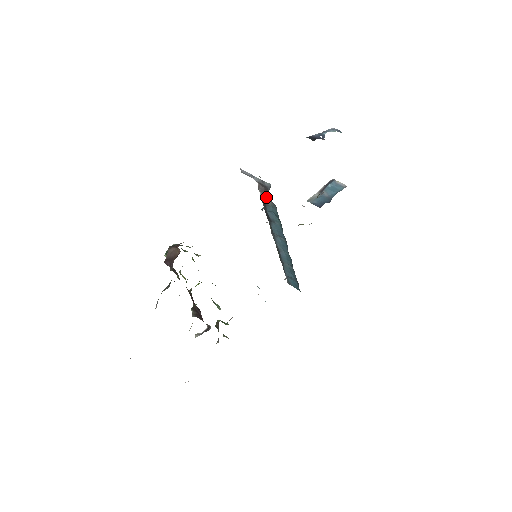
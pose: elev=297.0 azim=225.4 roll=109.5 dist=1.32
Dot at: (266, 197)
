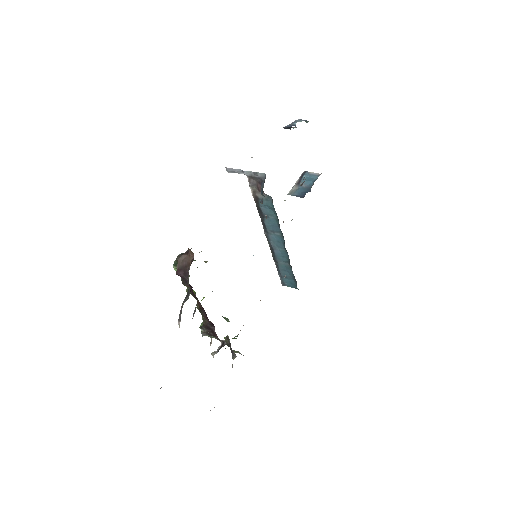
Dot at: (262, 188)
